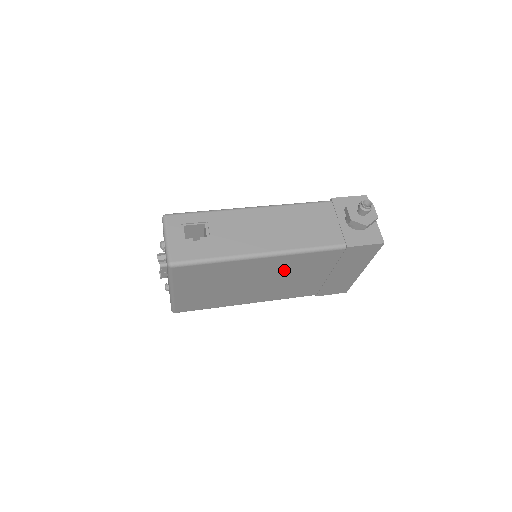
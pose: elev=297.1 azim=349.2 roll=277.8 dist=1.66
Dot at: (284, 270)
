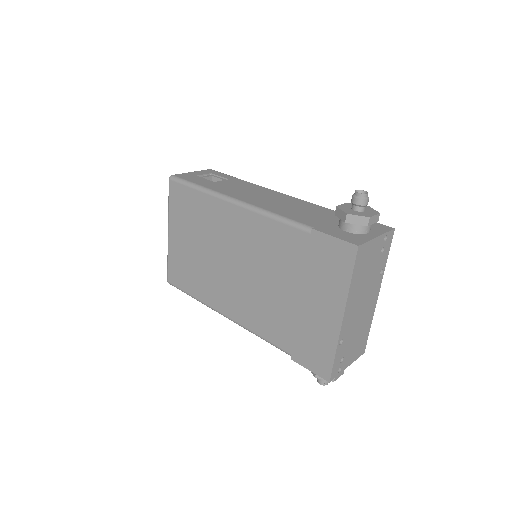
Dot at: (252, 249)
